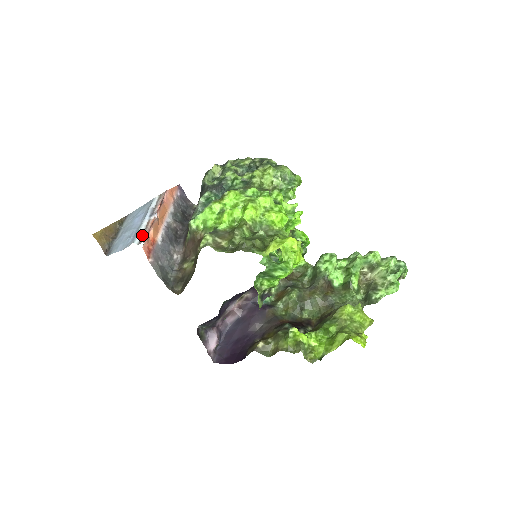
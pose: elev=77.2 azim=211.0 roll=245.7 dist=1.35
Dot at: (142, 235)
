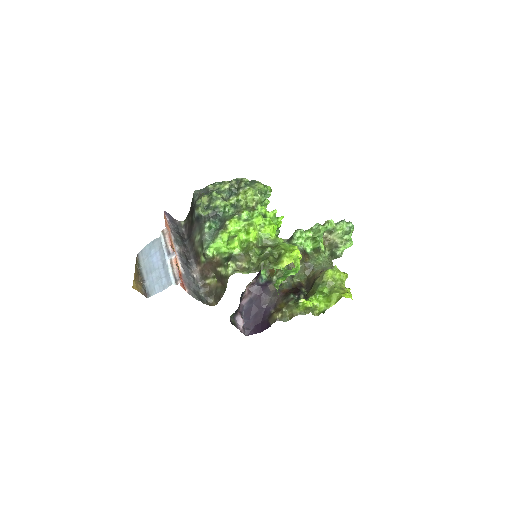
Dot at: (173, 275)
